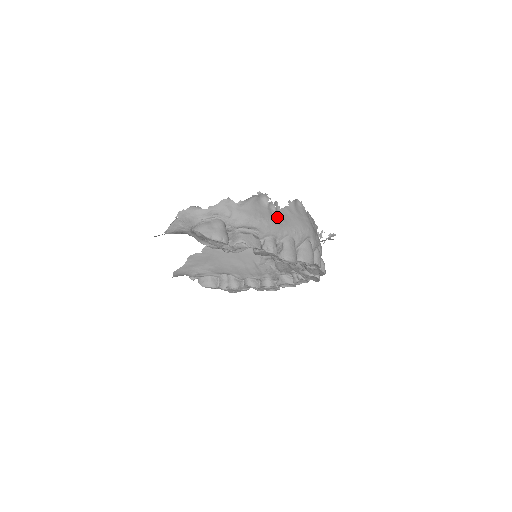
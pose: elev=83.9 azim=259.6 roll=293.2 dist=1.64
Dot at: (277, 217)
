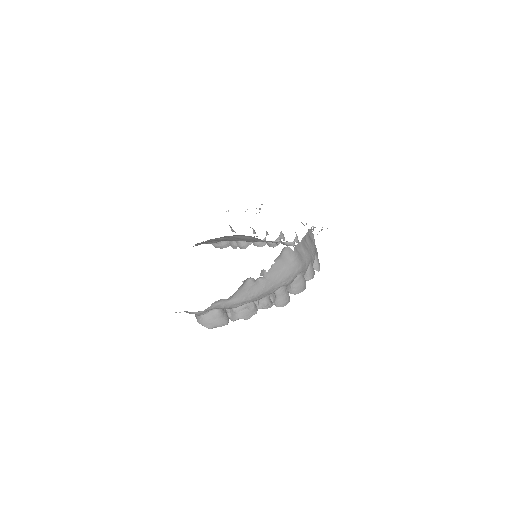
Dot at: (265, 283)
